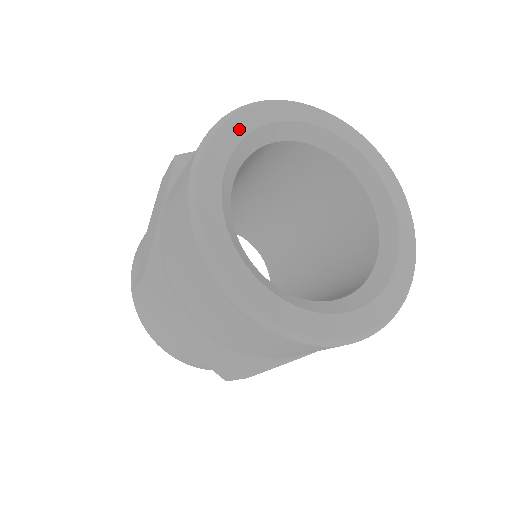
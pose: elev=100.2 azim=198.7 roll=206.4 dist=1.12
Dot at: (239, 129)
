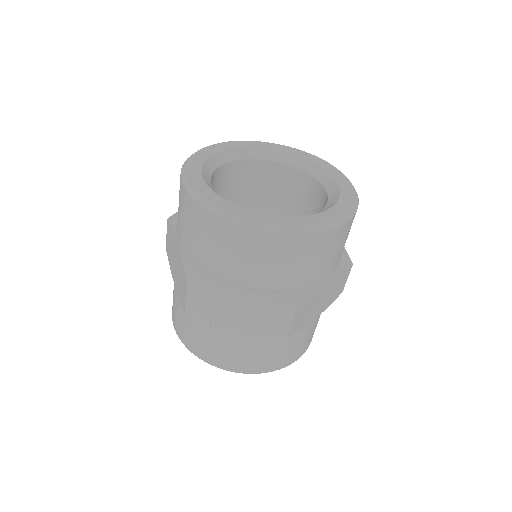
Dot at: (198, 160)
